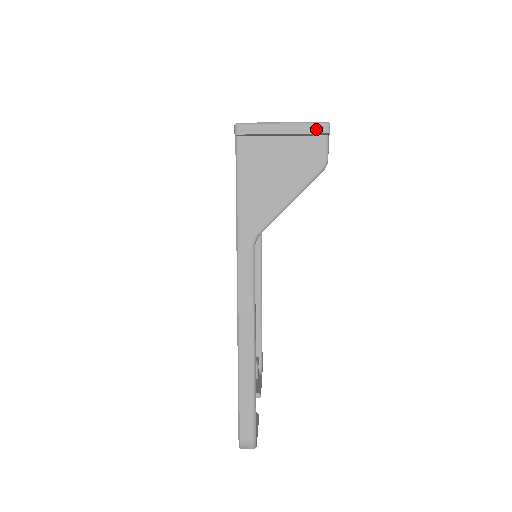
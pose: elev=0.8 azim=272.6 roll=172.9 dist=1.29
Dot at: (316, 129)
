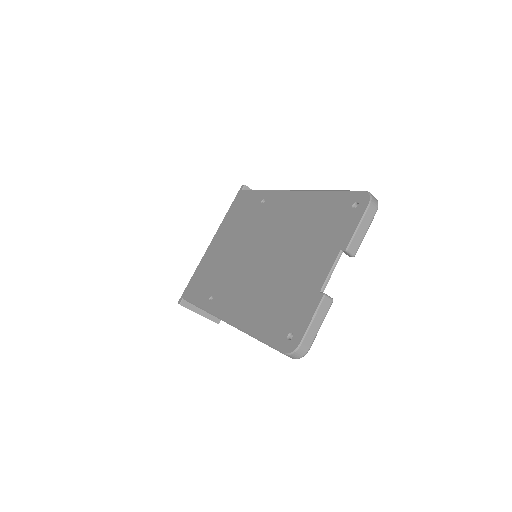
Dot at: occluded
